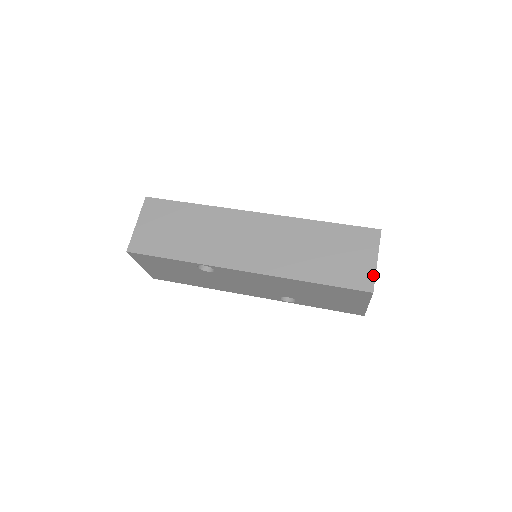
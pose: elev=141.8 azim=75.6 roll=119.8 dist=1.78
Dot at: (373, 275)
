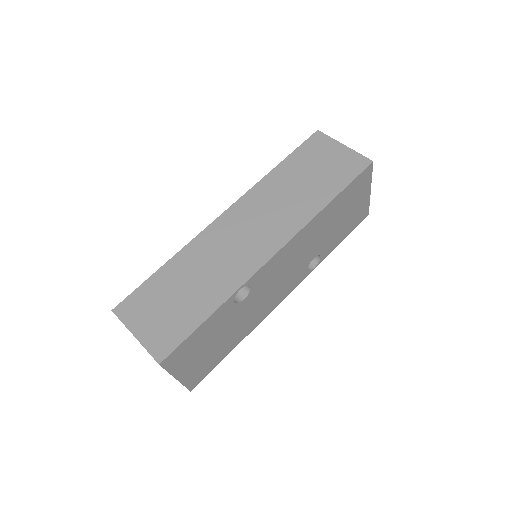
Dot at: (356, 154)
